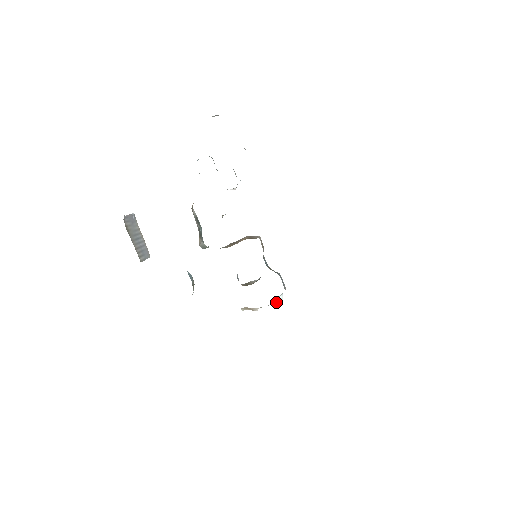
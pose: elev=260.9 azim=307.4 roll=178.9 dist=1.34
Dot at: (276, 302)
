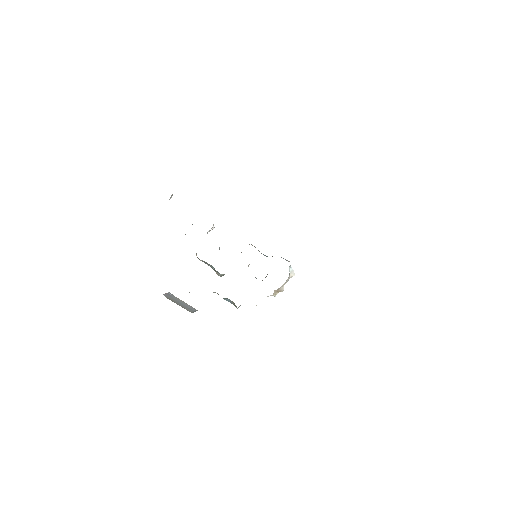
Dot at: (290, 274)
